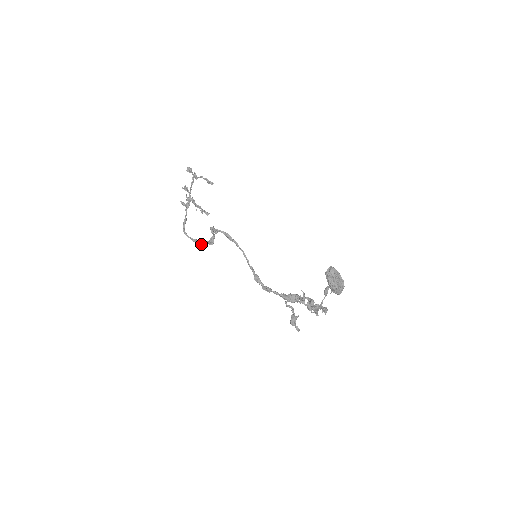
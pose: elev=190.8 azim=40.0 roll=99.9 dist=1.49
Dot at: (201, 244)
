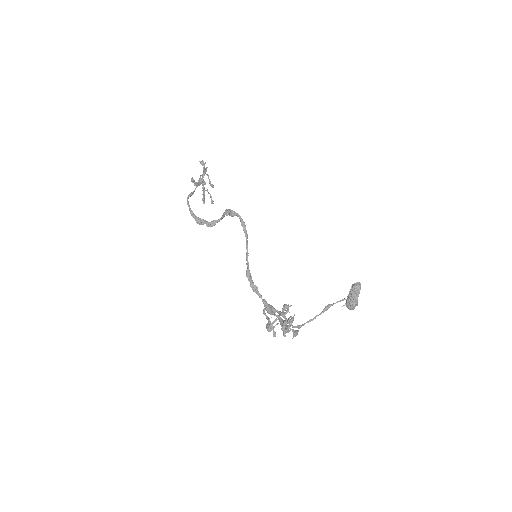
Dot at: (198, 221)
